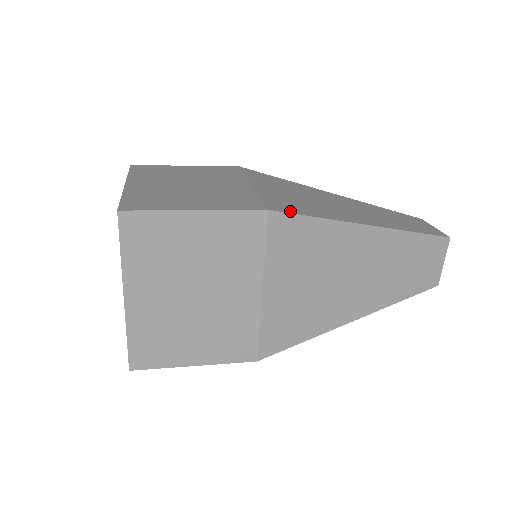
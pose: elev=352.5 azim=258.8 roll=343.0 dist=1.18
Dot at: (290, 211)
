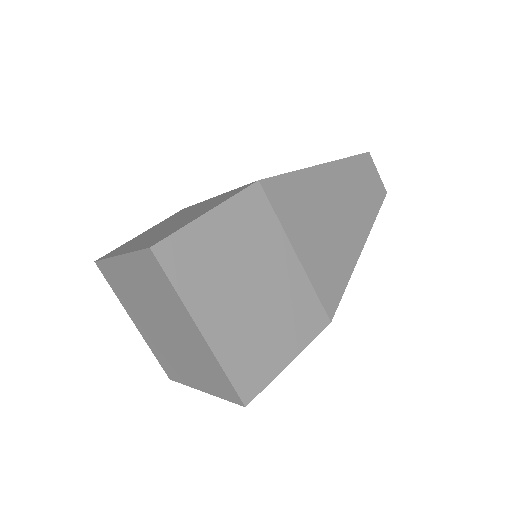
Dot at: (337, 301)
